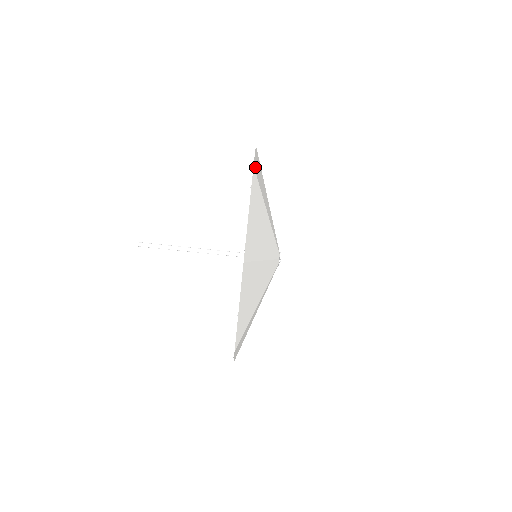
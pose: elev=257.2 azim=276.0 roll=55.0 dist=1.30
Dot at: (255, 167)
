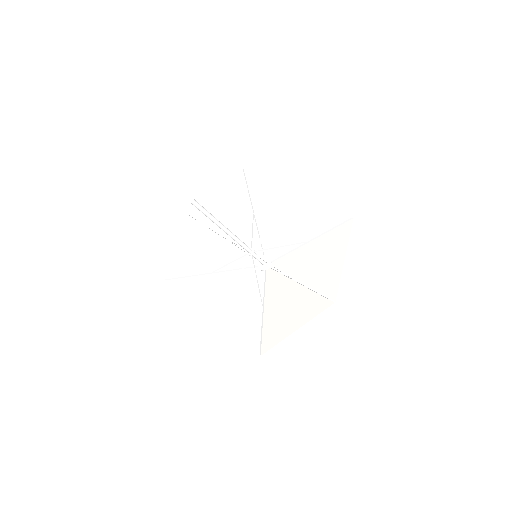
Dot at: (271, 344)
